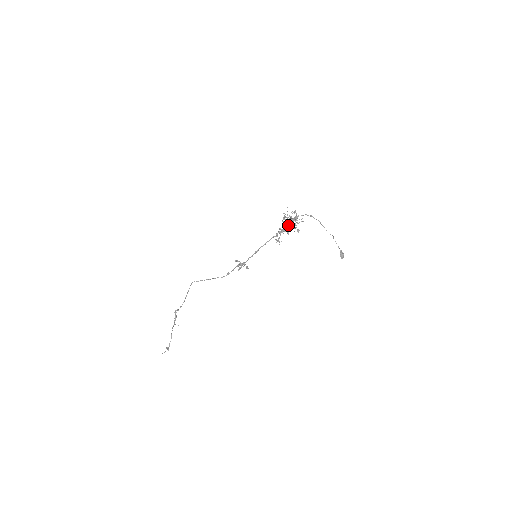
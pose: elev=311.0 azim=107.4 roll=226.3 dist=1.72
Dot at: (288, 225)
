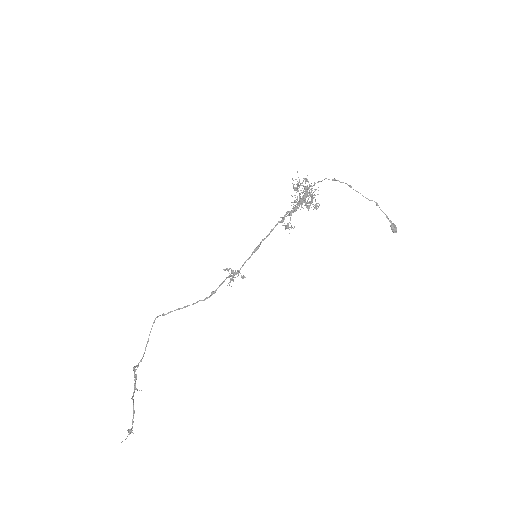
Dot at: (302, 198)
